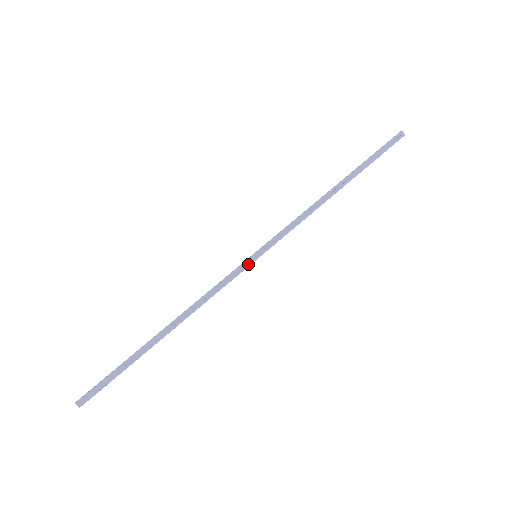
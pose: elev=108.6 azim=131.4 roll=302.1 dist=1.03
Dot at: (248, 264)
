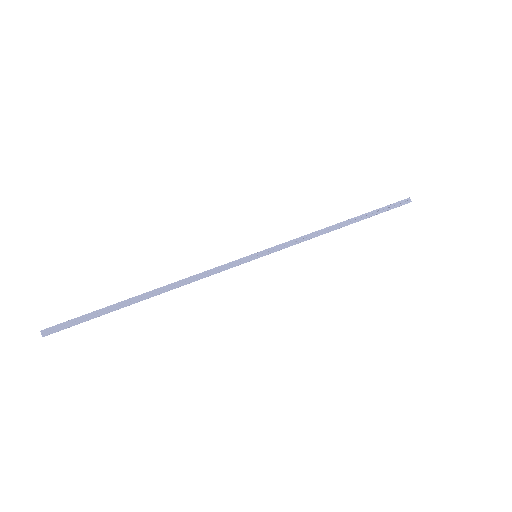
Dot at: (247, 260)
